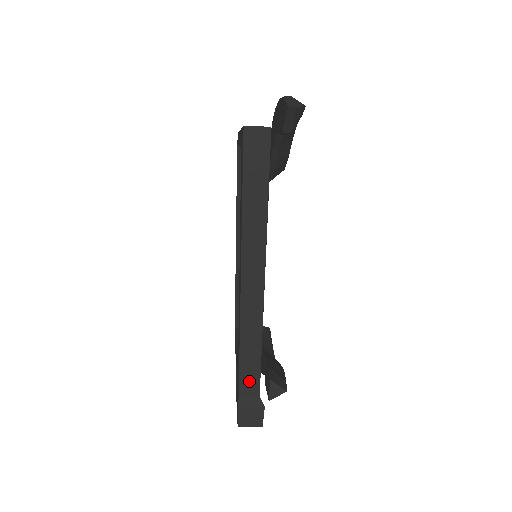
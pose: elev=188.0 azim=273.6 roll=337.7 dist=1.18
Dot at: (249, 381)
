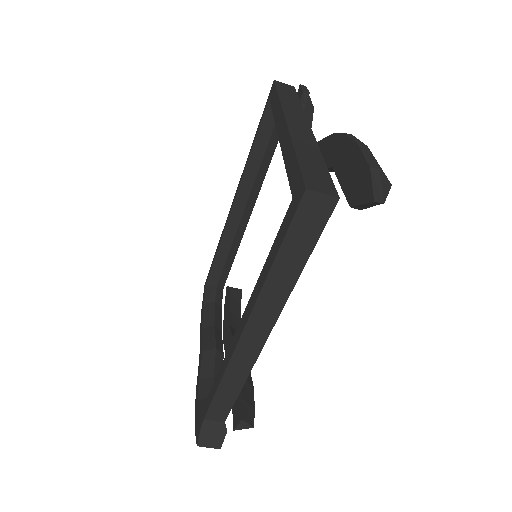
Dot at: (219, 410)
